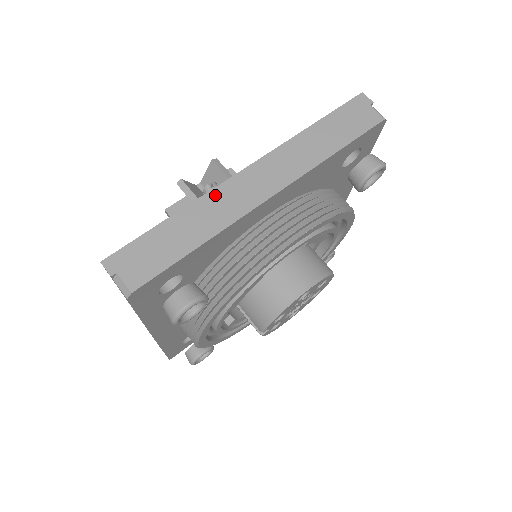
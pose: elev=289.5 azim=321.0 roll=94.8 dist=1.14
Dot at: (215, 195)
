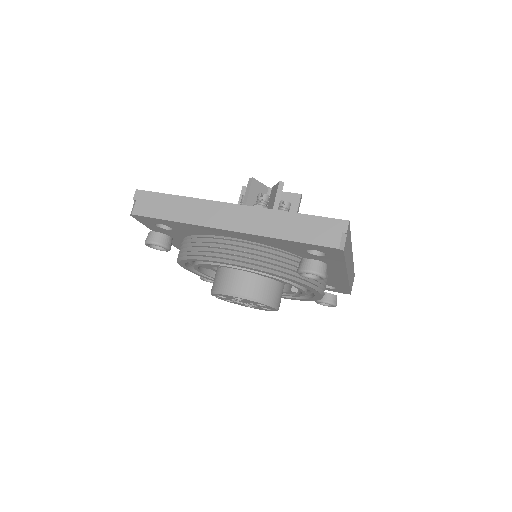
Dot at: (207, 204)
